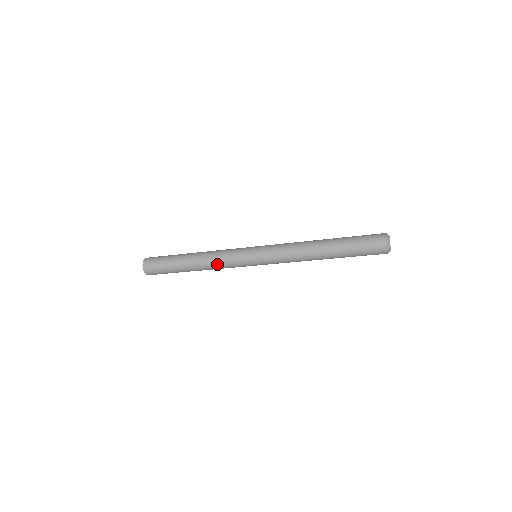
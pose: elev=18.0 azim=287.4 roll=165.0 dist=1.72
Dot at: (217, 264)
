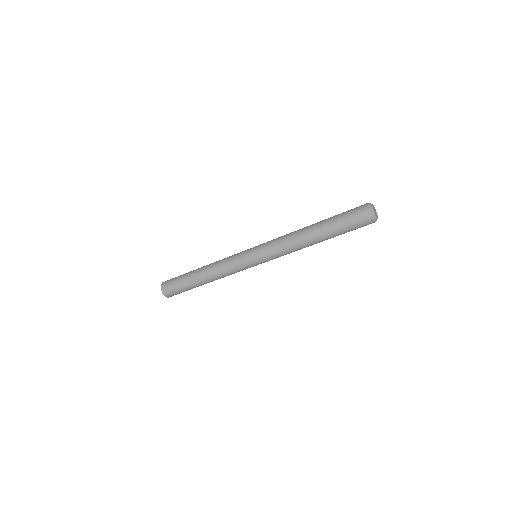
Dot at: (223, 273)
